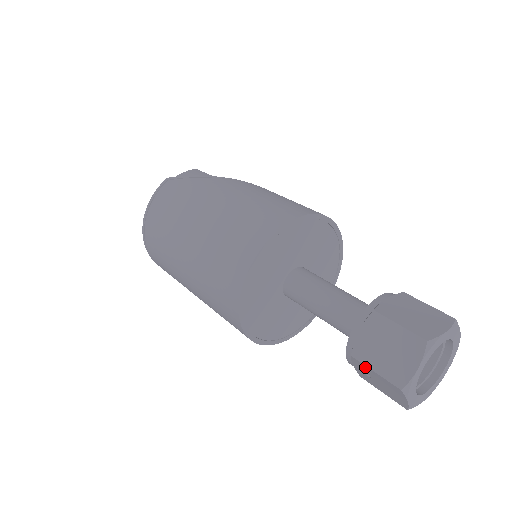
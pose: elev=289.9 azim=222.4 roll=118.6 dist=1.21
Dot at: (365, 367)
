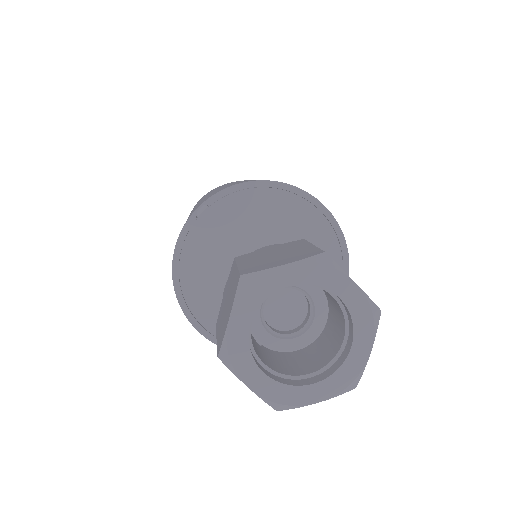
Dot at: occluded
